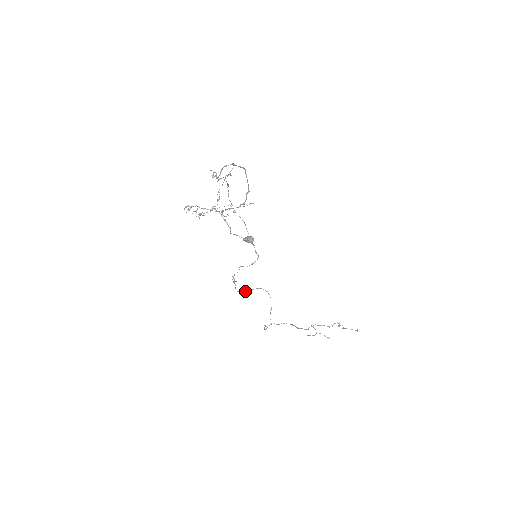
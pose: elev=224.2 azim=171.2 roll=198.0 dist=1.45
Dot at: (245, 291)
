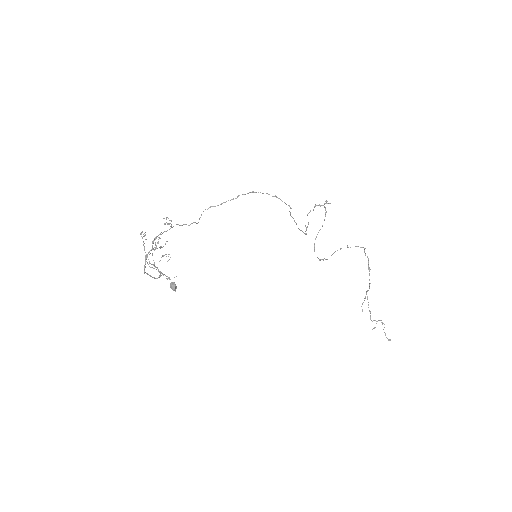
Dot at: occluded
